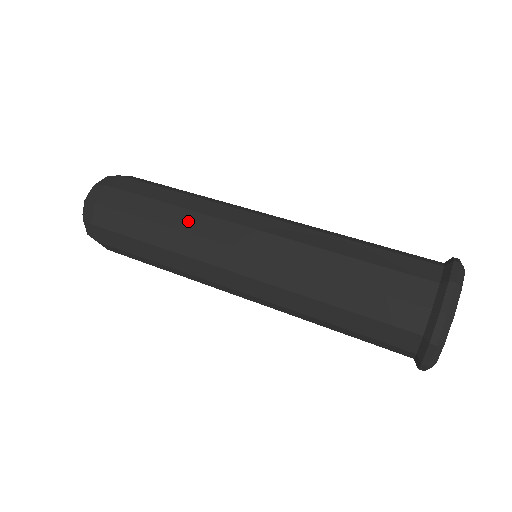
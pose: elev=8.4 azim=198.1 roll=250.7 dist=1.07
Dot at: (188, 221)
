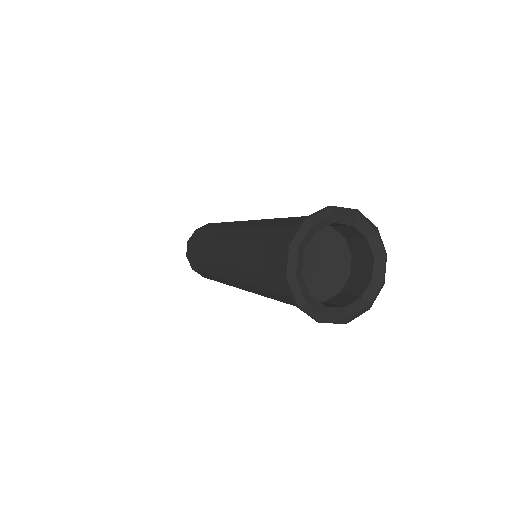
Dot at: (213, 236)
